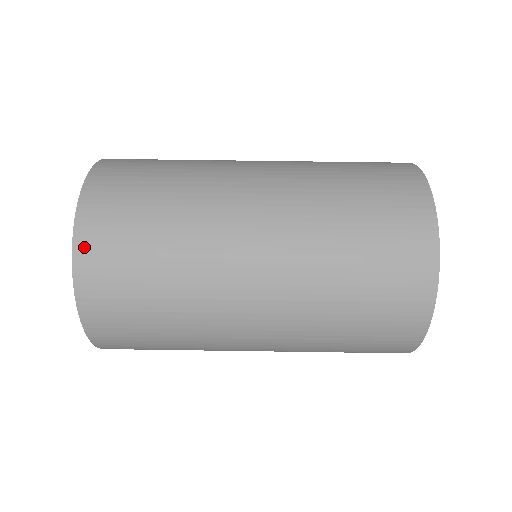
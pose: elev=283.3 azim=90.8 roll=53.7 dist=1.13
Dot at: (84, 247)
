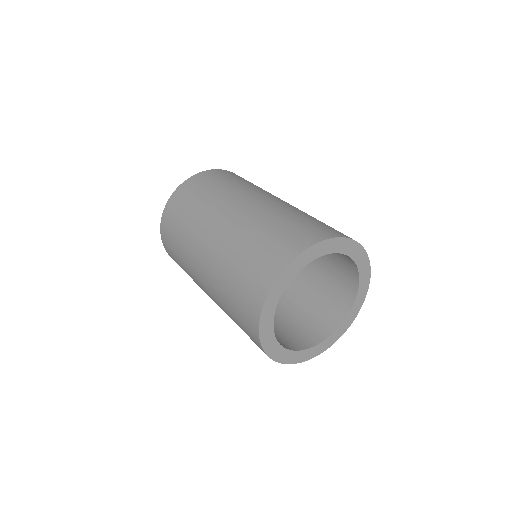
Dot at: (180, 190)
